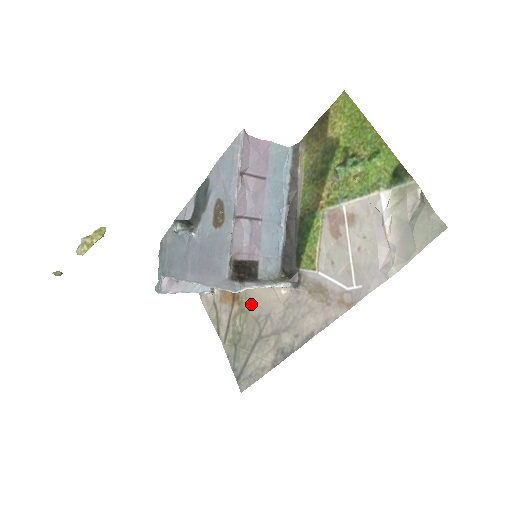
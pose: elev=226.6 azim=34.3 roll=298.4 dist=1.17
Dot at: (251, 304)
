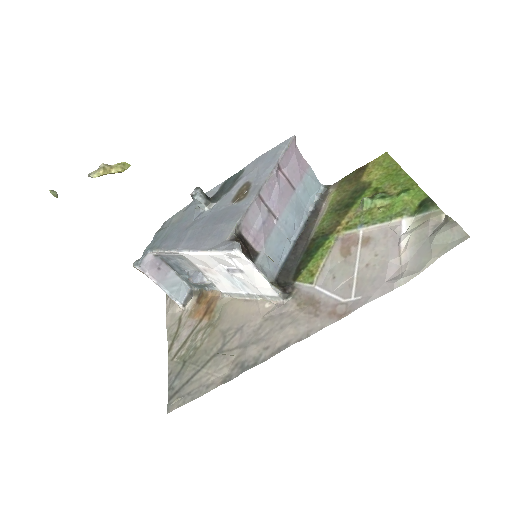
Dot at: (224, 318)
